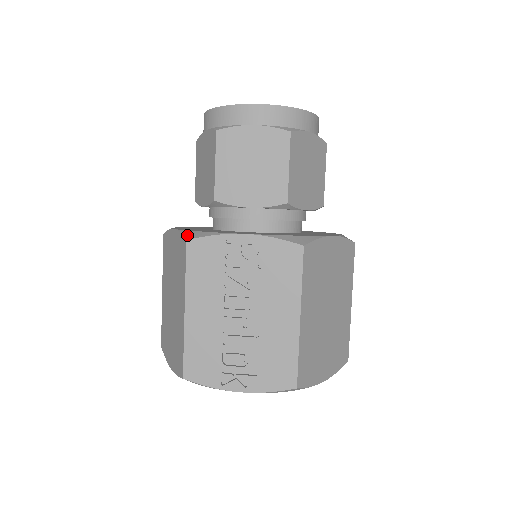
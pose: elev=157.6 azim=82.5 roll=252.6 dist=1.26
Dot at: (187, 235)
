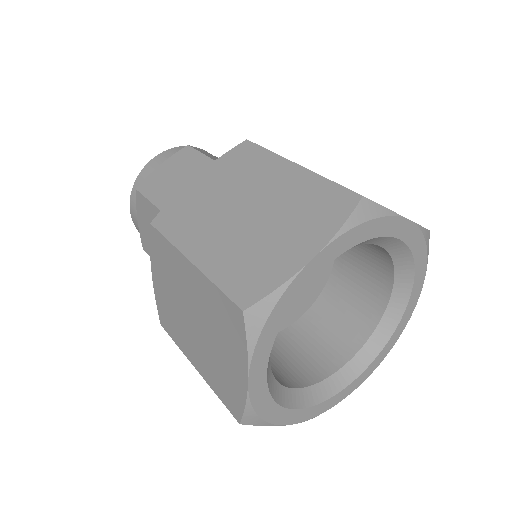
Dot at: (237, 147)
